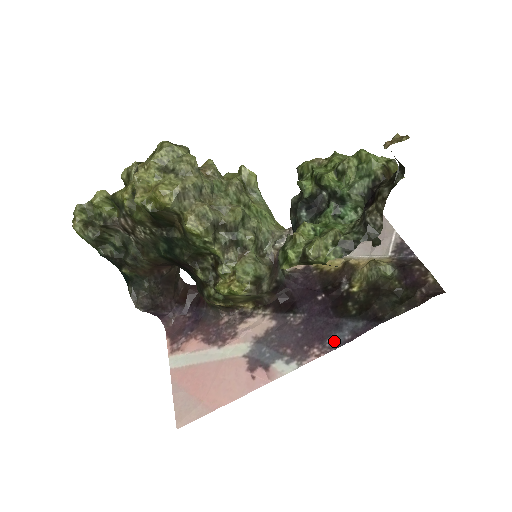
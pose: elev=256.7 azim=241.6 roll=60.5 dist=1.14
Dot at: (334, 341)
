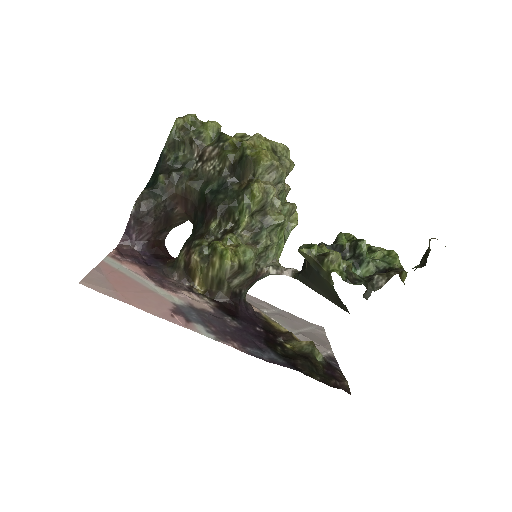
Dot at: (253, 352)
